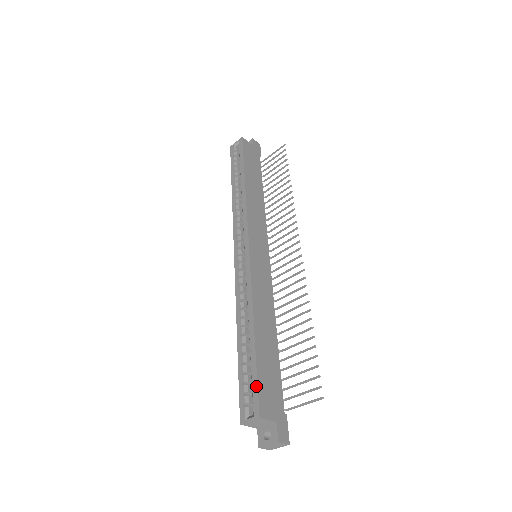
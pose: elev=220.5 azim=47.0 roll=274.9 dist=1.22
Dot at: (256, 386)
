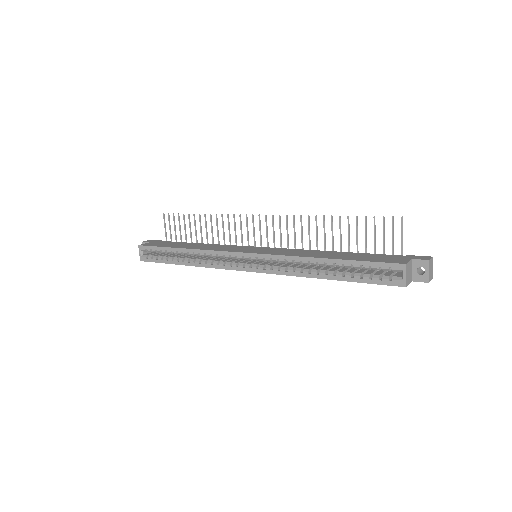
Dot at: (377, 264)
